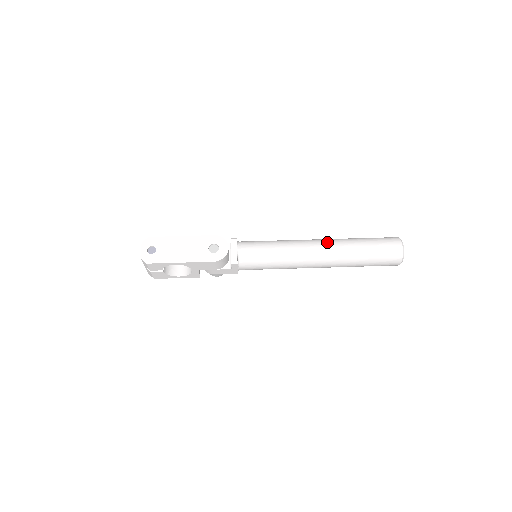
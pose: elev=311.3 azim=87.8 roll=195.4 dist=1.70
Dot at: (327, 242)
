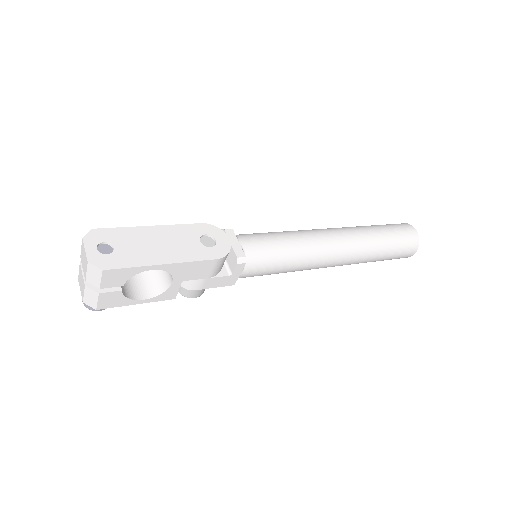
Dot at: (342, 229)
